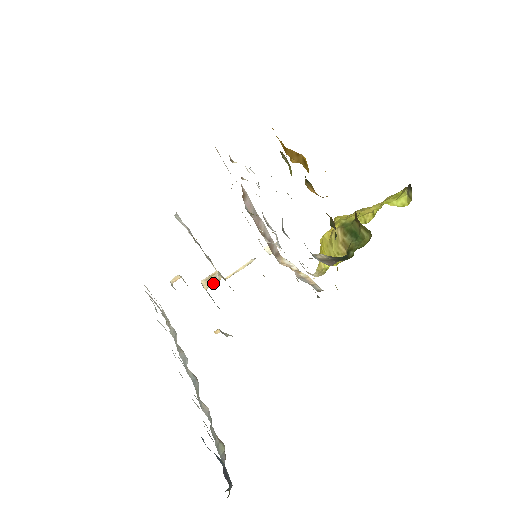
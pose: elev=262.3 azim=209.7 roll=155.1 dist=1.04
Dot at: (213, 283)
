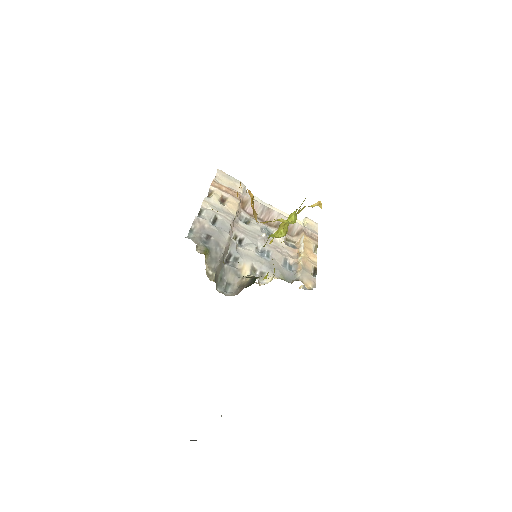
Dot at: occluded
